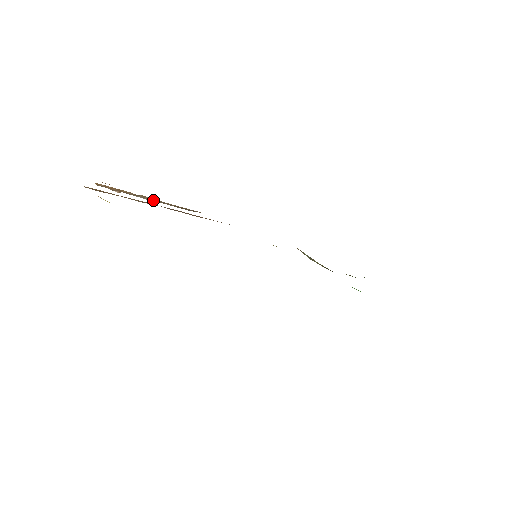
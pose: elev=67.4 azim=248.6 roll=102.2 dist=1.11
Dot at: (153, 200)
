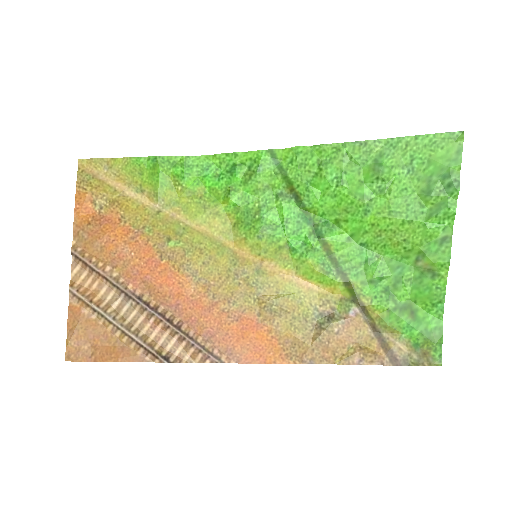
Dot at: (125, 327)
